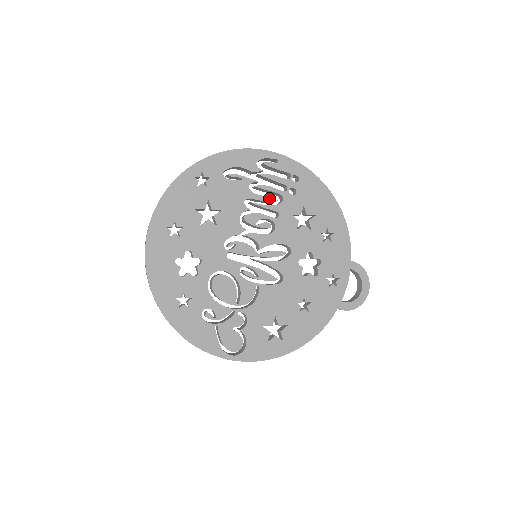
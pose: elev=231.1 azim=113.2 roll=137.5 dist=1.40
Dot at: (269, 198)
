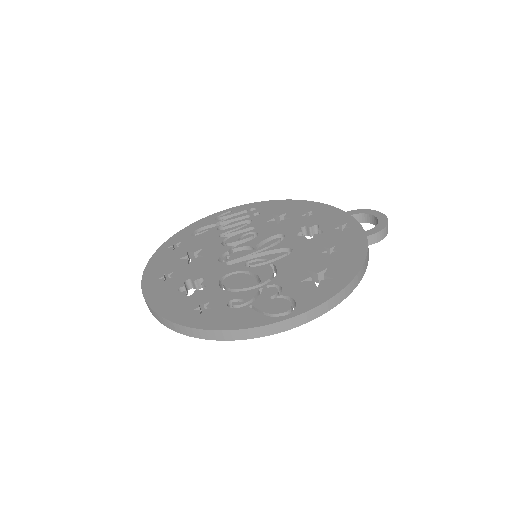
Dot at: (239, 226)
